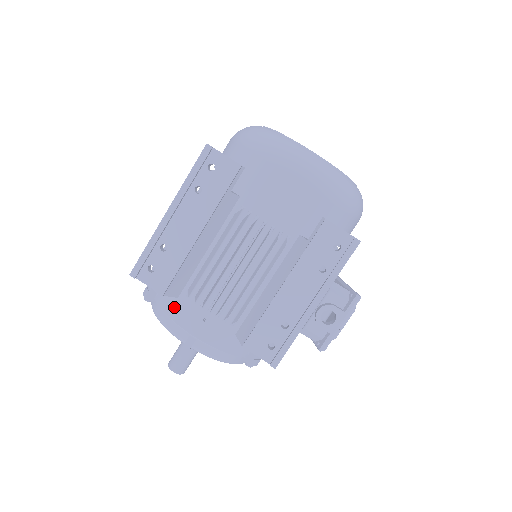
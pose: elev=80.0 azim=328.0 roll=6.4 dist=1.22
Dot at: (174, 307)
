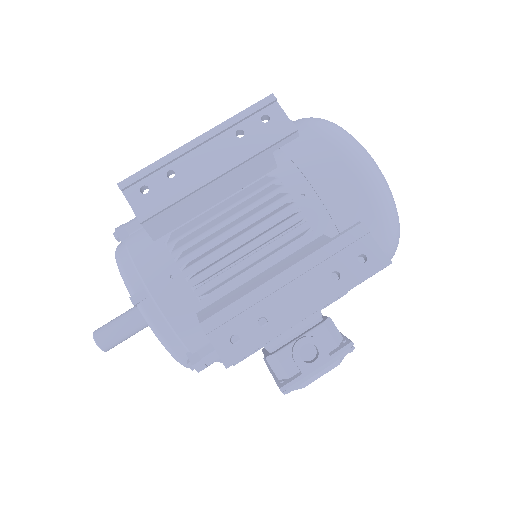
Dot at: (144, 249)
